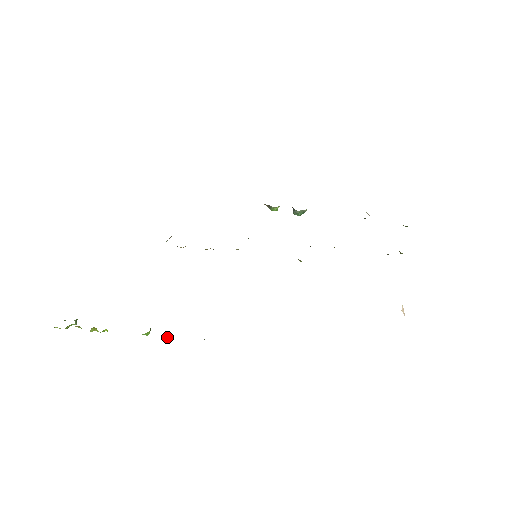
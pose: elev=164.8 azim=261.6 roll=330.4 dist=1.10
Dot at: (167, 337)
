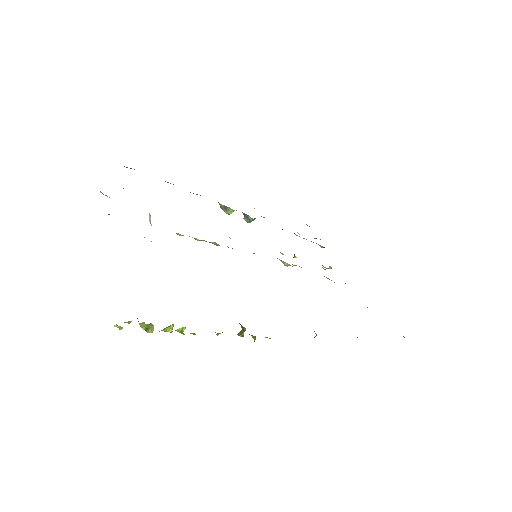
Dot at: (241, 336)
